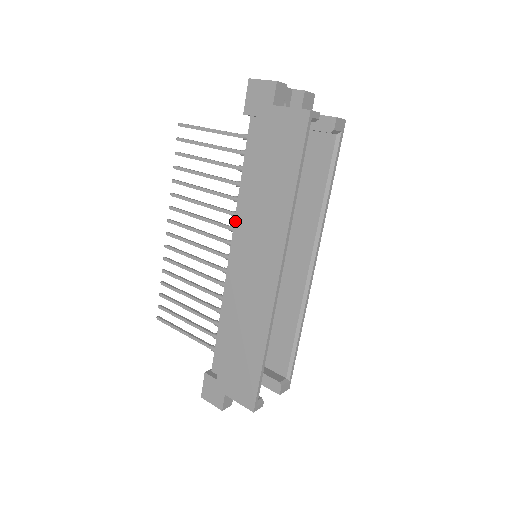
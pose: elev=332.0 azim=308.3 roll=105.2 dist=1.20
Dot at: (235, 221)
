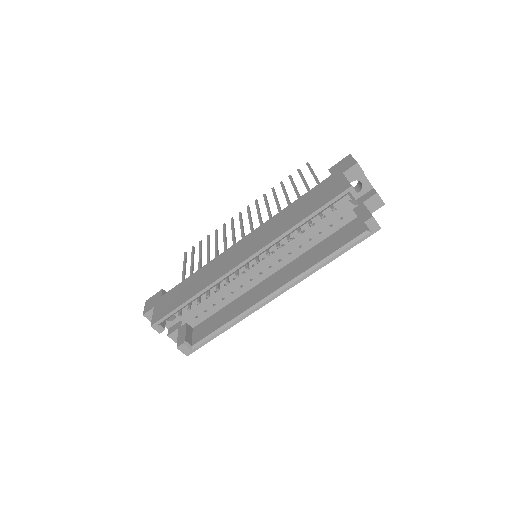
Dot at: occluded
